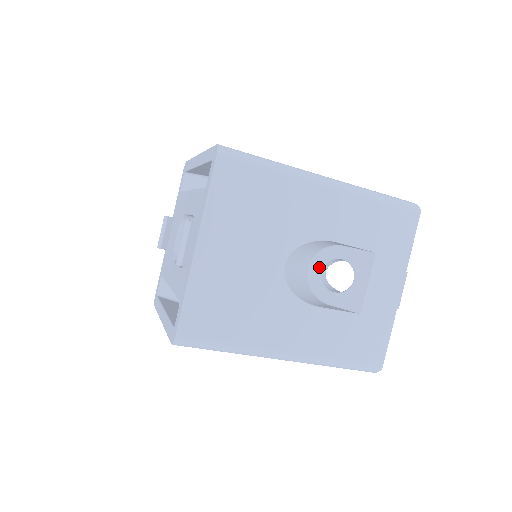
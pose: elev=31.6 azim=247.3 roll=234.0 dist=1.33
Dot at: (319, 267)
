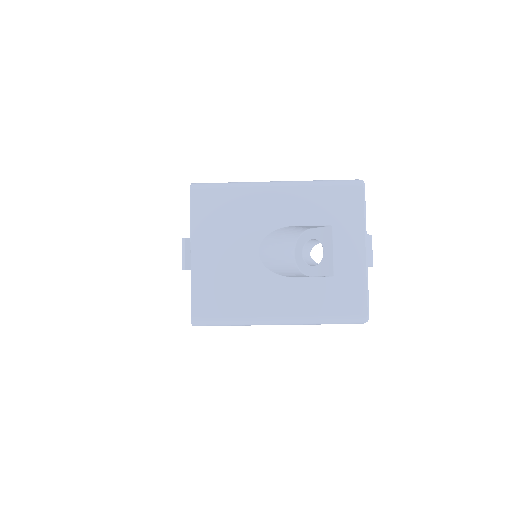
Dot at: (300, 250)
